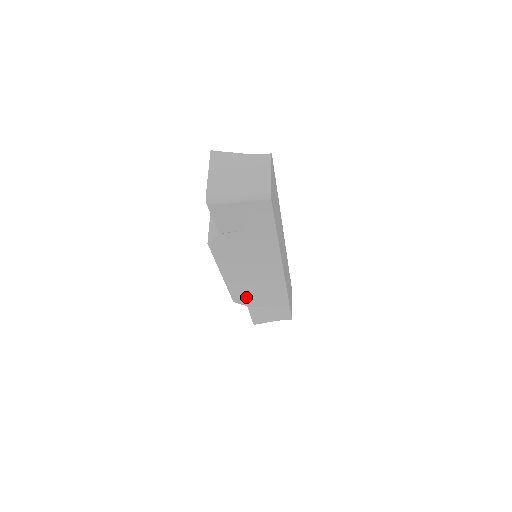
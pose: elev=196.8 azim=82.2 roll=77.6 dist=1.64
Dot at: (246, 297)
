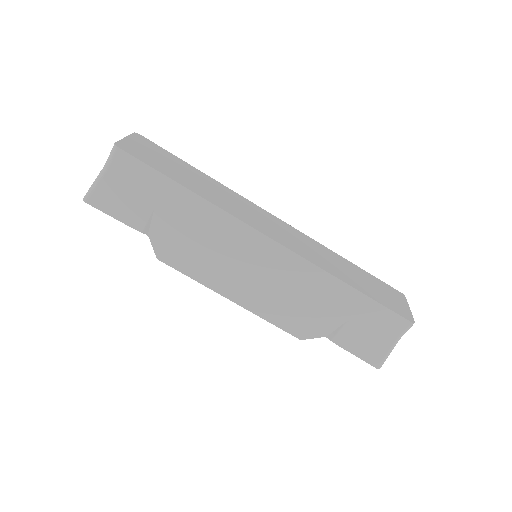
Dot at: (300, 319)
